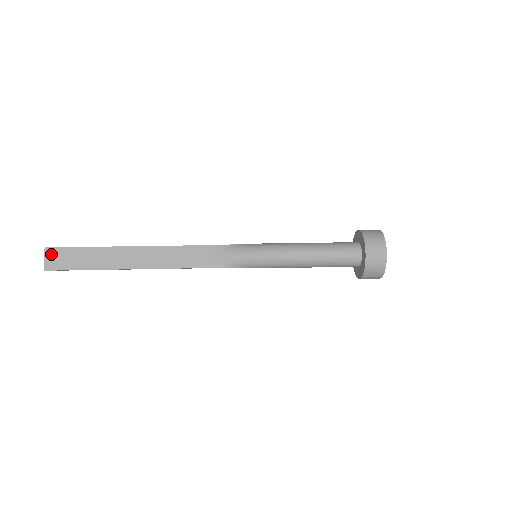
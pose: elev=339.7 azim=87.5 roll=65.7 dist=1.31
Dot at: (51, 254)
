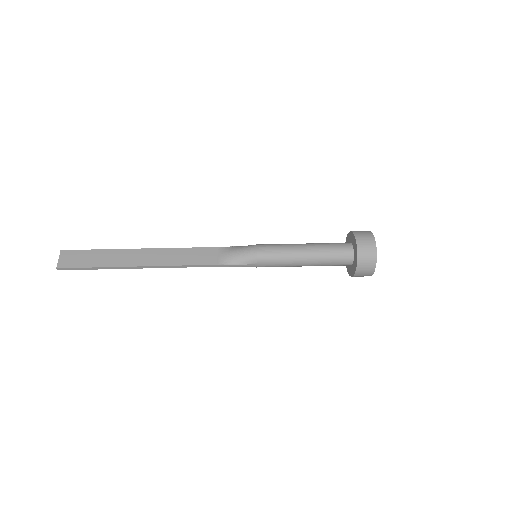
Dot at: (65, 255)
